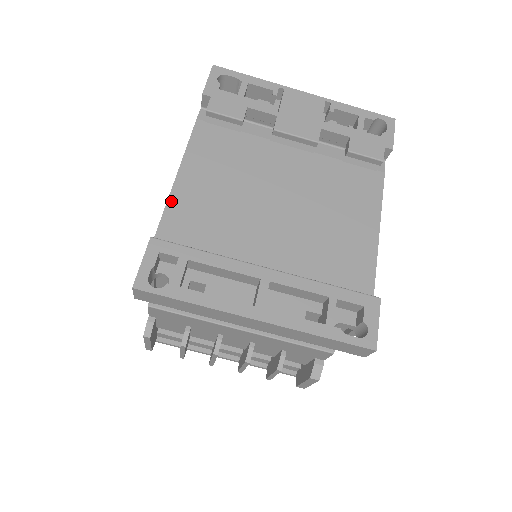
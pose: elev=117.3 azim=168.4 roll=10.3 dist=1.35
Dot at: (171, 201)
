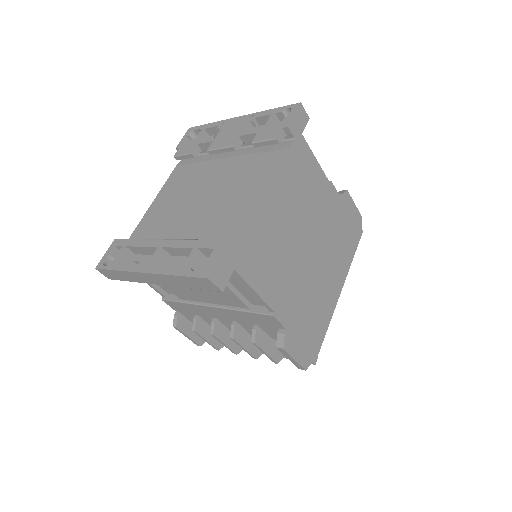
Dot at: (143, 218)
